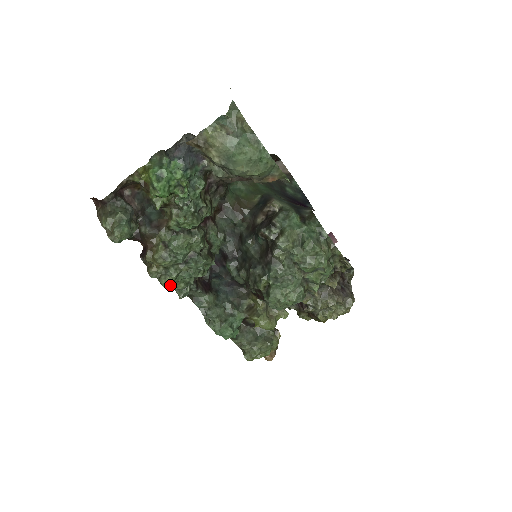
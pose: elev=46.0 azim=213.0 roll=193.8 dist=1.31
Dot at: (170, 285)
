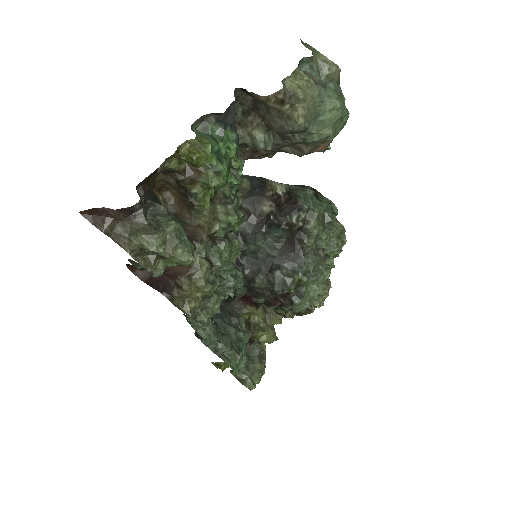
Dot at: (192, 324)
